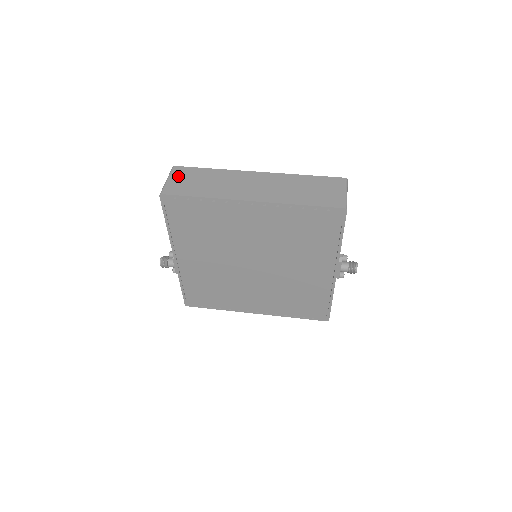
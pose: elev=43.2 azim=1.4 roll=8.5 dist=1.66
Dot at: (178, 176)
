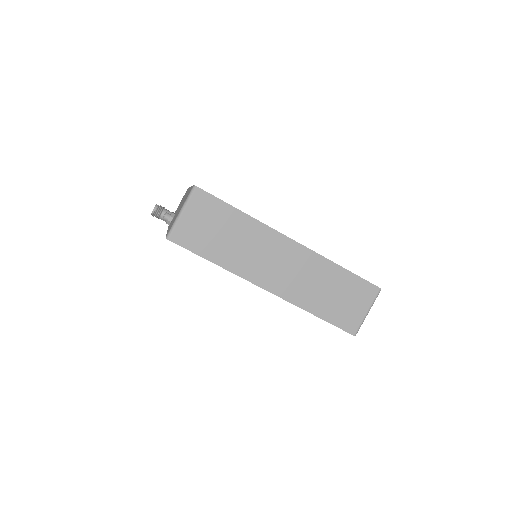
Dot at: (197, 211)
